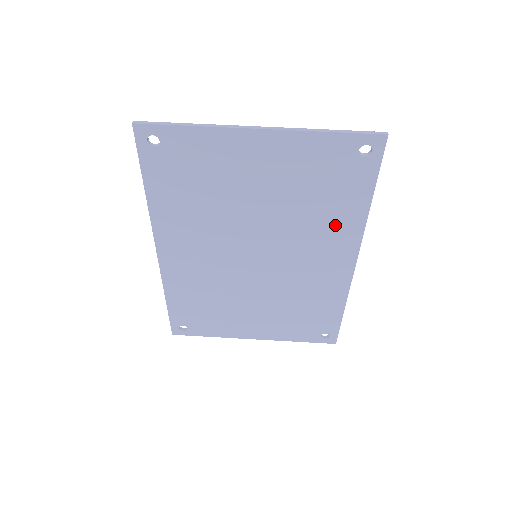
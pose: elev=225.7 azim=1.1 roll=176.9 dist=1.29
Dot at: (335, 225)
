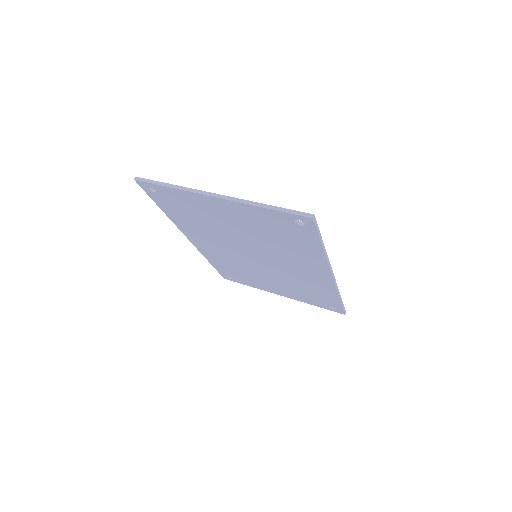
Dot at: (303, 255)
